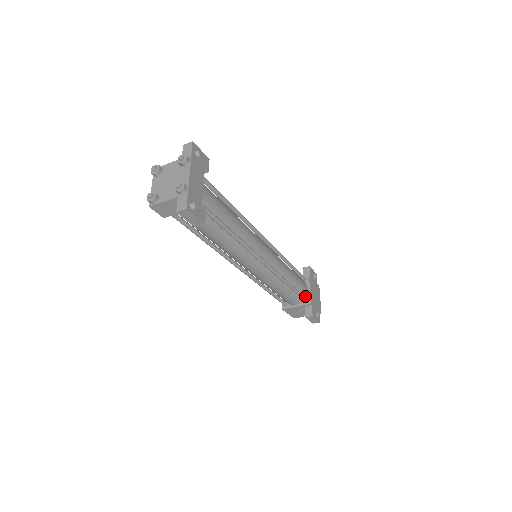
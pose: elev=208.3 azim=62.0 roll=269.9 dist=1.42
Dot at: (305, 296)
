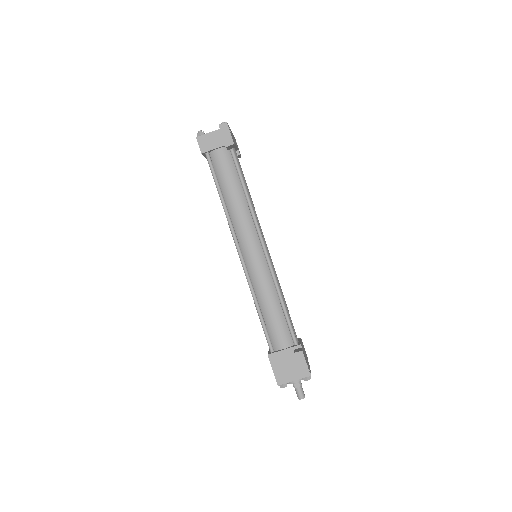
Dot at: occluded
